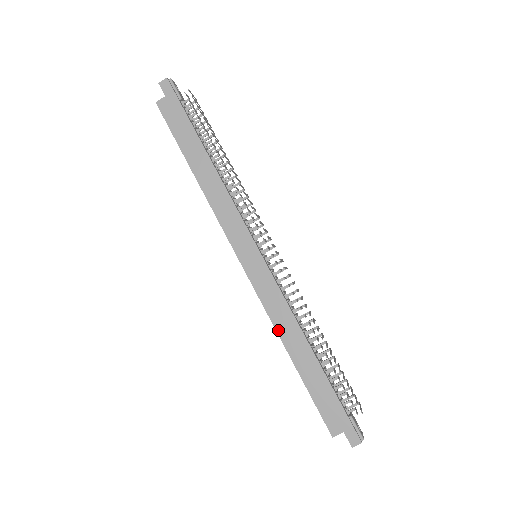
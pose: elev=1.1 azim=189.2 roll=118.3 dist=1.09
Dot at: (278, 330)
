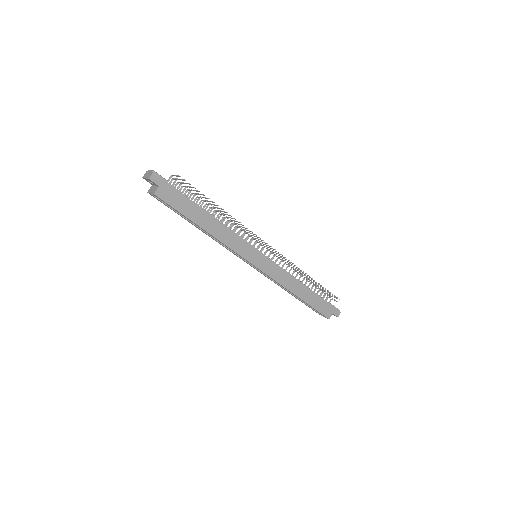
Dot at: (288, 288)
